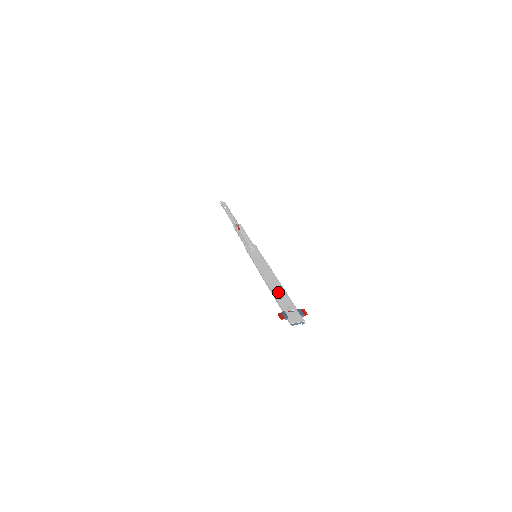
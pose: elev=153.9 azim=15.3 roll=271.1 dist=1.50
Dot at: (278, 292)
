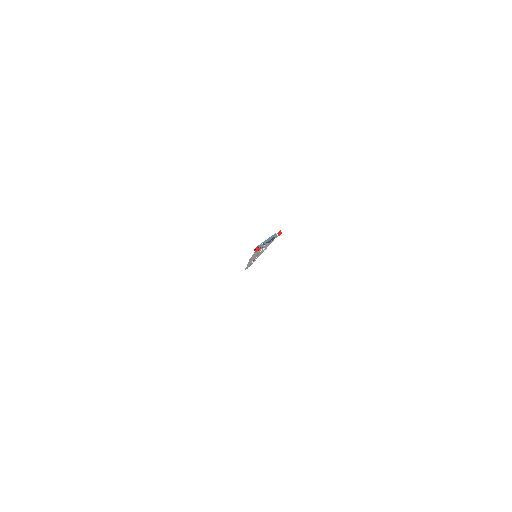
Dot at: occluded
